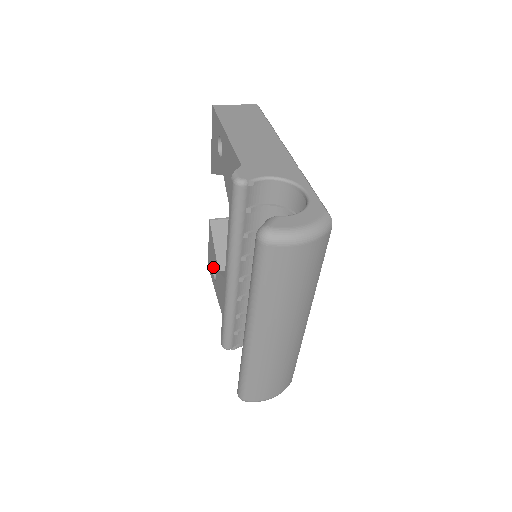
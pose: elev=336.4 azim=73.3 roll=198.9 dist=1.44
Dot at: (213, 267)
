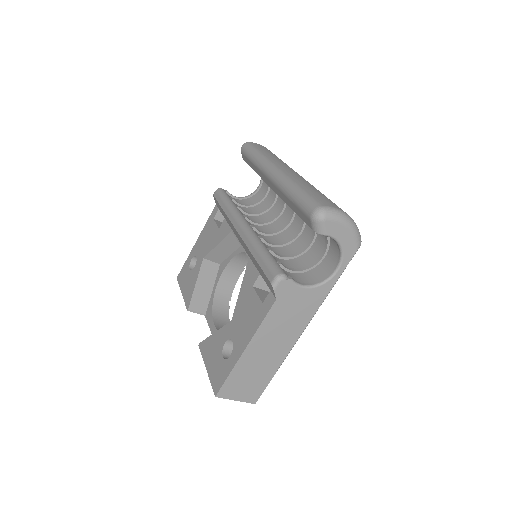
Dot at: (223, 357)
